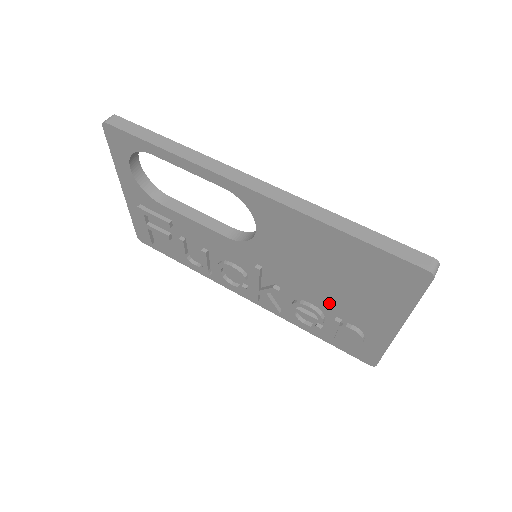
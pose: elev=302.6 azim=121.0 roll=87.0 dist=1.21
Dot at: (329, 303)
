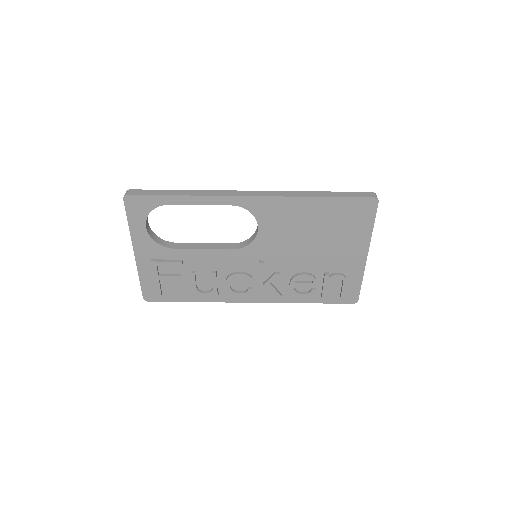
Dot at: (317, 263)
